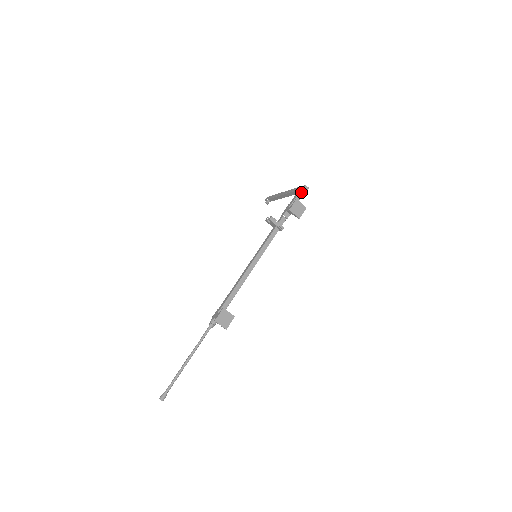
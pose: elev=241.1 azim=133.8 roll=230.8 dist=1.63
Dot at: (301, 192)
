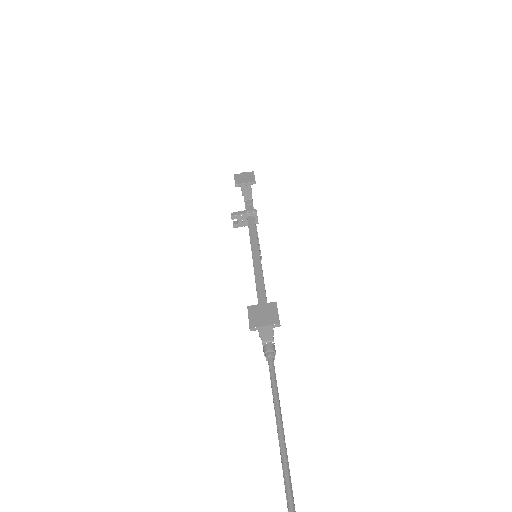
Dot at: occluded
